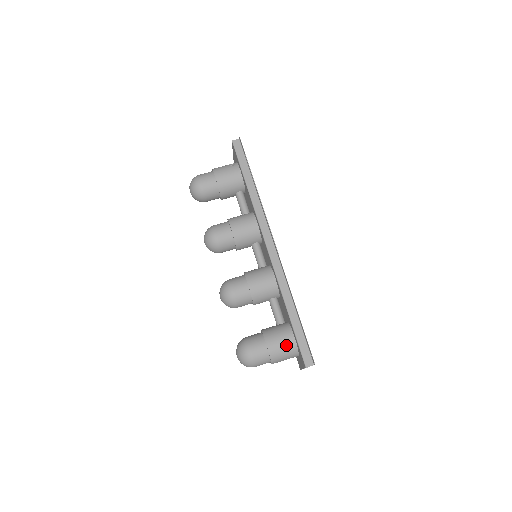
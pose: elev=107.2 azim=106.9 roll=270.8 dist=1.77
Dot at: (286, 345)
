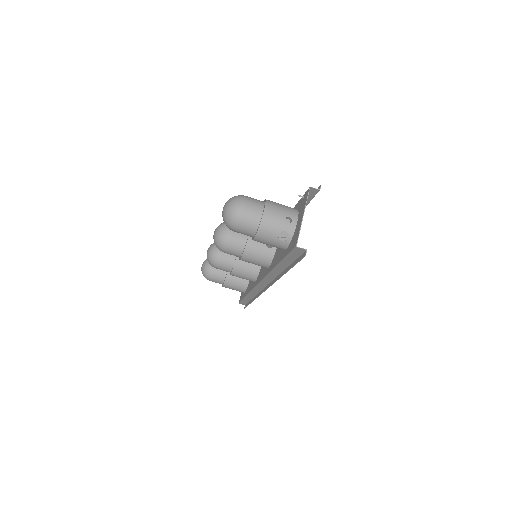
Dot at: occluded
